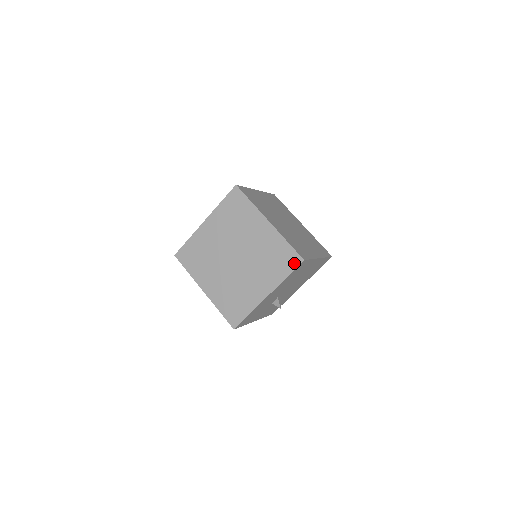
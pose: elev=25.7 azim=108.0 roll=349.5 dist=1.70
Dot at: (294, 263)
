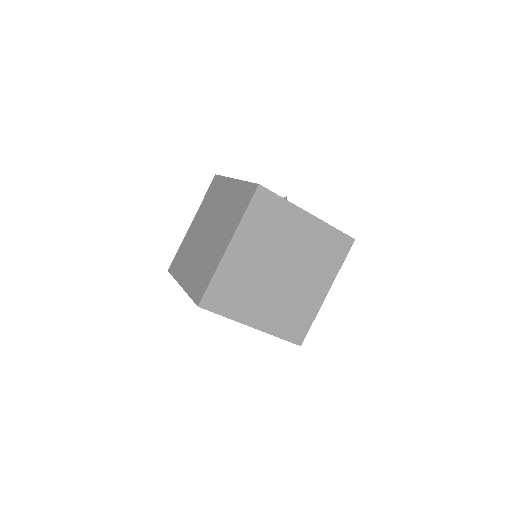
Dot at: occluded
